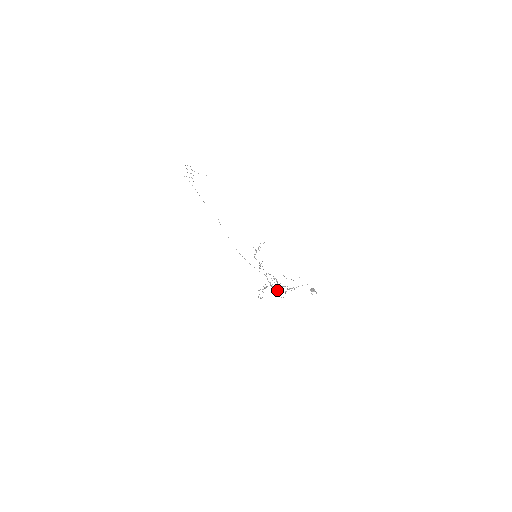
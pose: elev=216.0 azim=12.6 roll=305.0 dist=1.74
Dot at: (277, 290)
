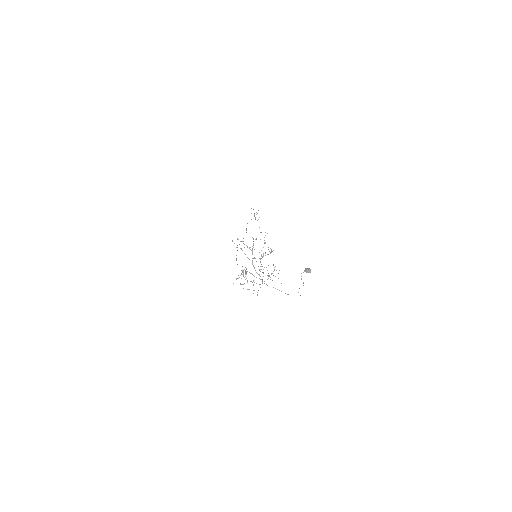
Dot at: (254, 267)
